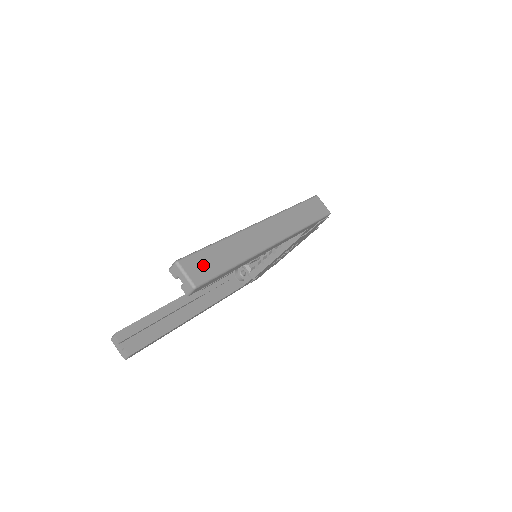
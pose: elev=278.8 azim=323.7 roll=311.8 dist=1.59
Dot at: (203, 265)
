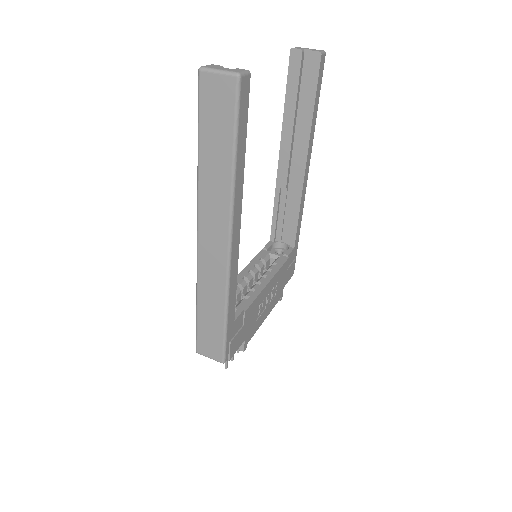
Dot at: occluded
